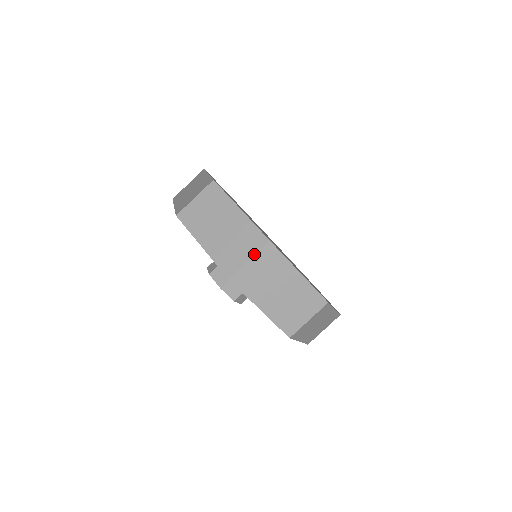
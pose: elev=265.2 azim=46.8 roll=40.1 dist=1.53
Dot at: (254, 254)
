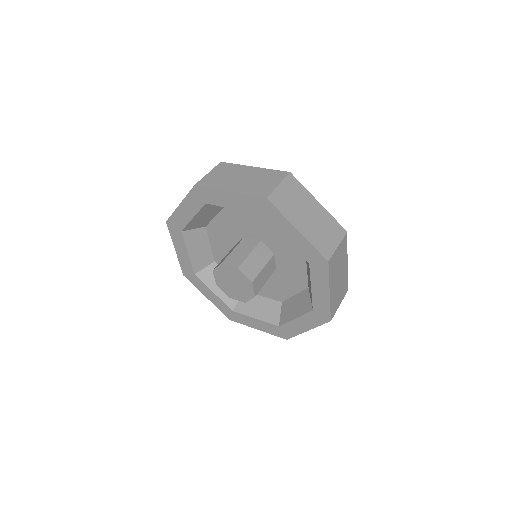
Dot at: (211, 170)
